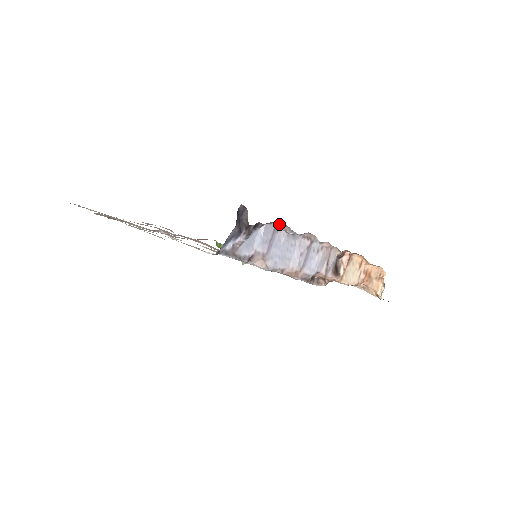
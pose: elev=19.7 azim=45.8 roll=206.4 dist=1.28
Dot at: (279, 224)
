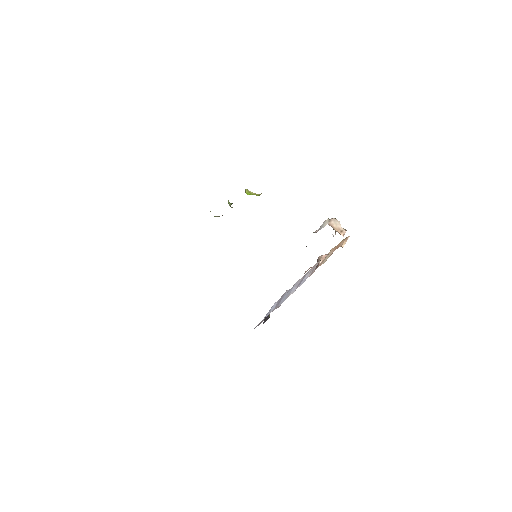
Dot at: occluded
